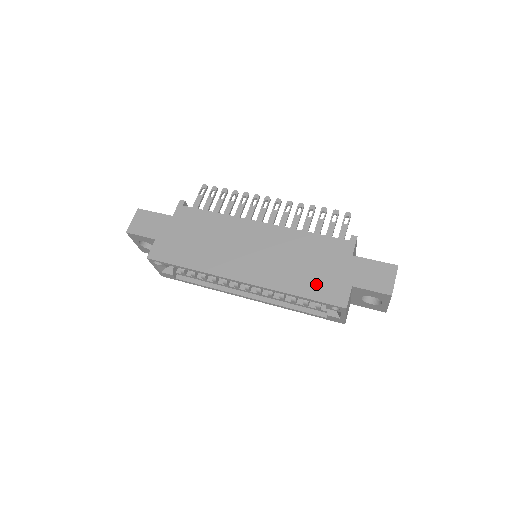
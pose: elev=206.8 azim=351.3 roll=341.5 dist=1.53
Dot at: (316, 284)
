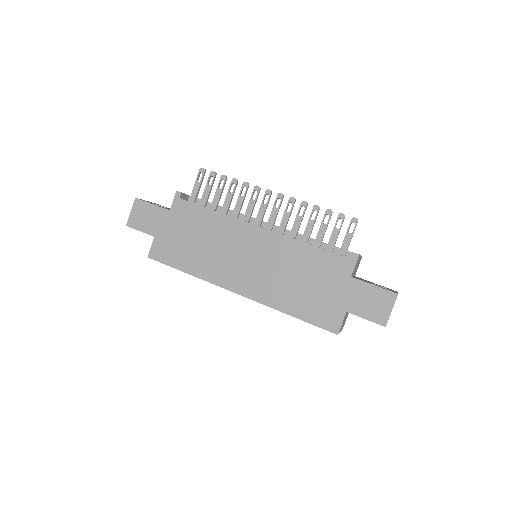
Dot at: (310, 305)
